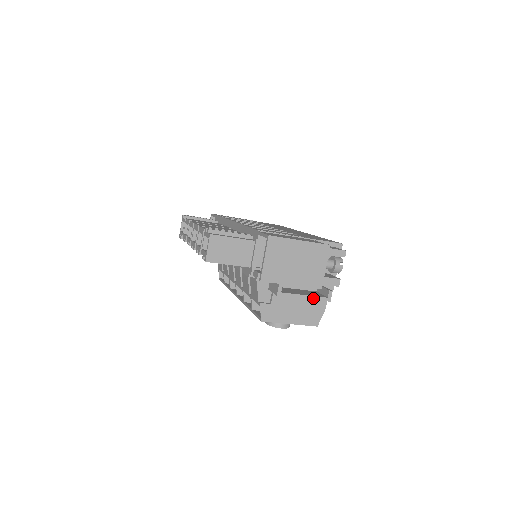
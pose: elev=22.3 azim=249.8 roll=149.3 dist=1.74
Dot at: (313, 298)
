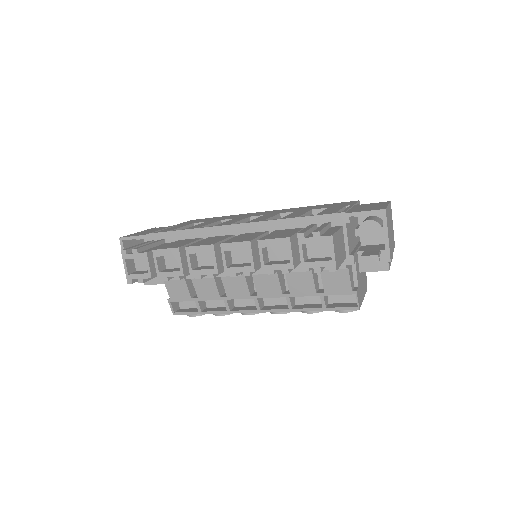
Dot at: (391, 259)
